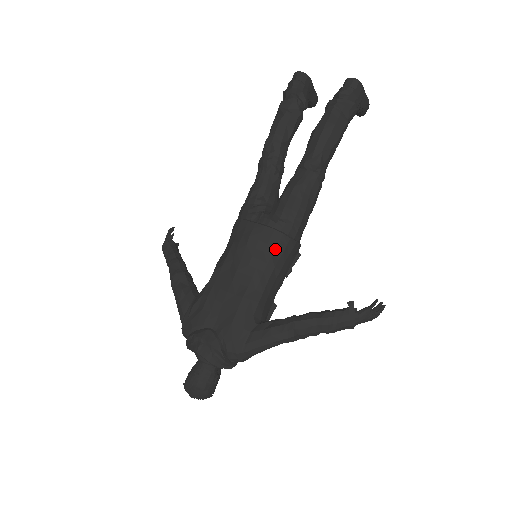
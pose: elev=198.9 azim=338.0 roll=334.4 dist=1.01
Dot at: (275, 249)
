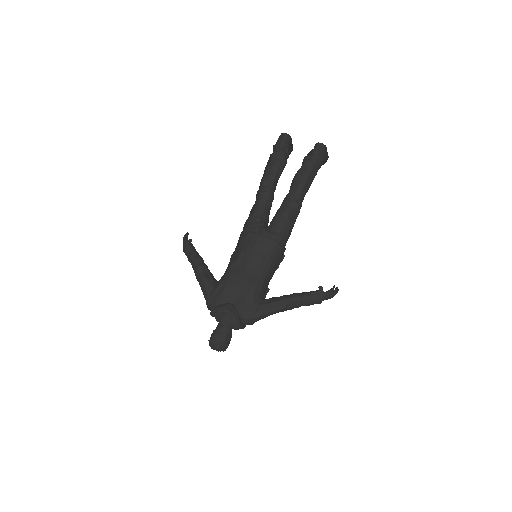
Dot at: (272, 252)
